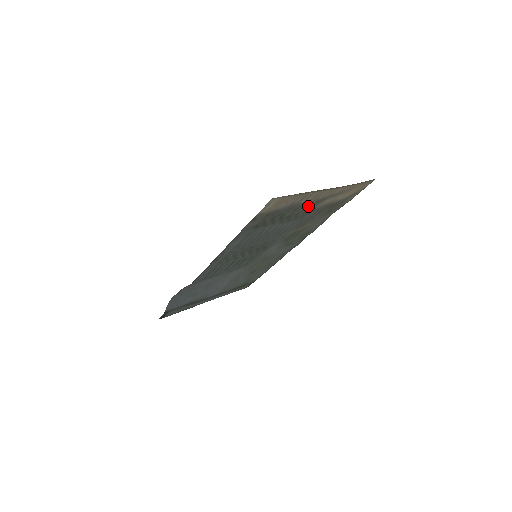
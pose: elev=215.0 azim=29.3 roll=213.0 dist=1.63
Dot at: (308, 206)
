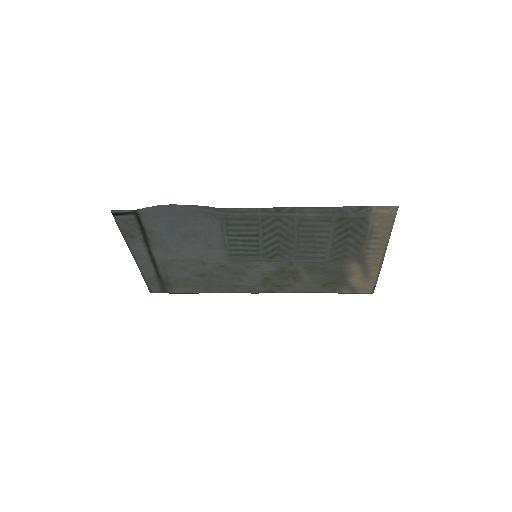
Dot at: (356, 253)
